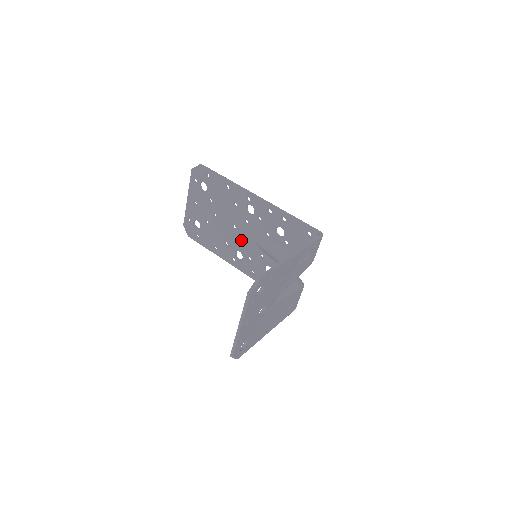
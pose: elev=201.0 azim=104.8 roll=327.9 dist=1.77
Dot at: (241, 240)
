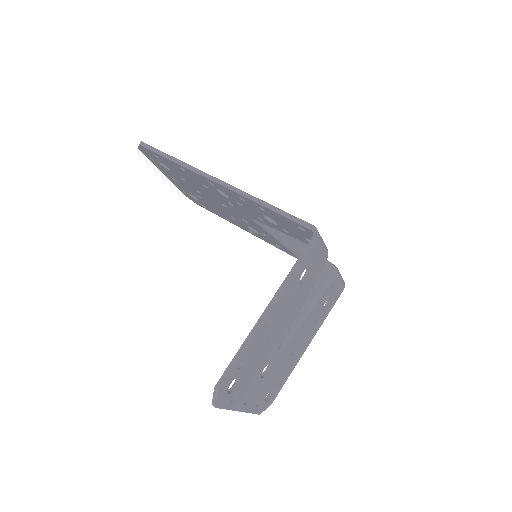
Dot at: (241, 218)
